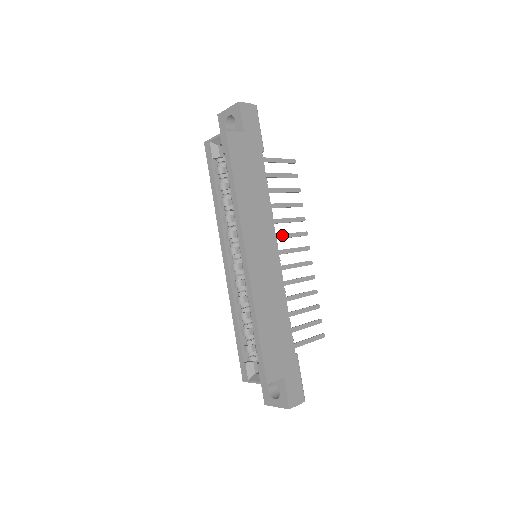
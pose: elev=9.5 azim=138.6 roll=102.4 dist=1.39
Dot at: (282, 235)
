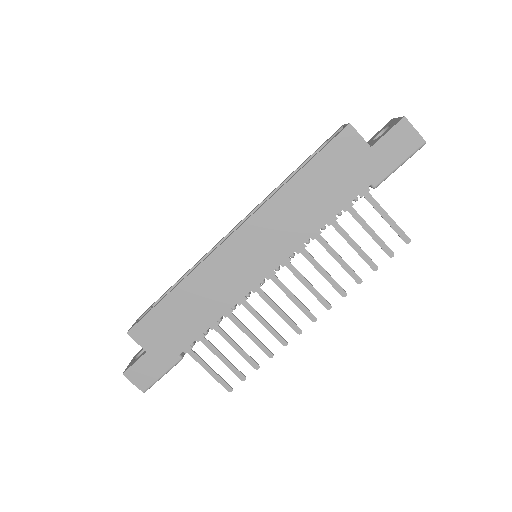
Dot at: (298, 273)
